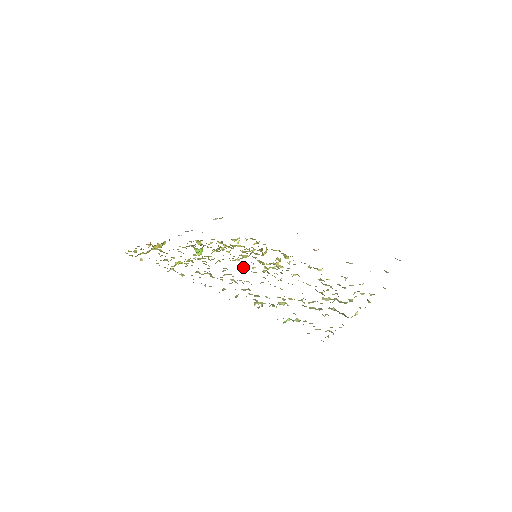
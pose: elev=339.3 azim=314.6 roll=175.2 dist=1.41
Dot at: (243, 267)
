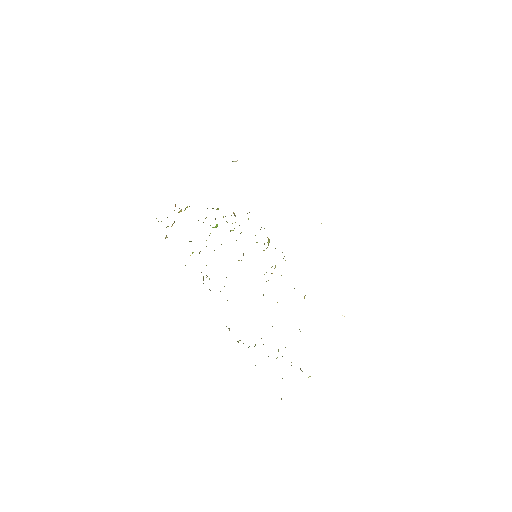
Dot at: occluded
